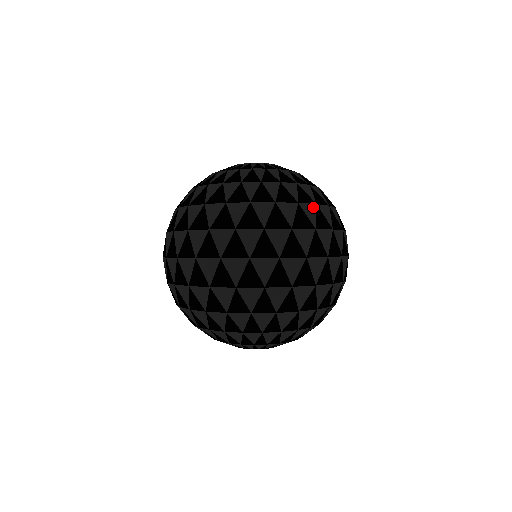
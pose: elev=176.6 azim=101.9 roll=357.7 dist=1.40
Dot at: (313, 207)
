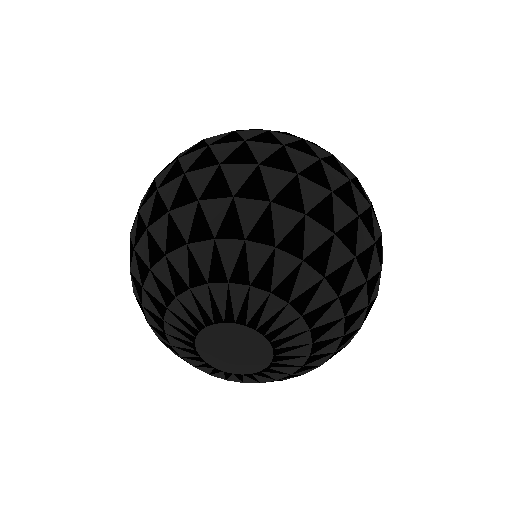
Dot at: occluded
